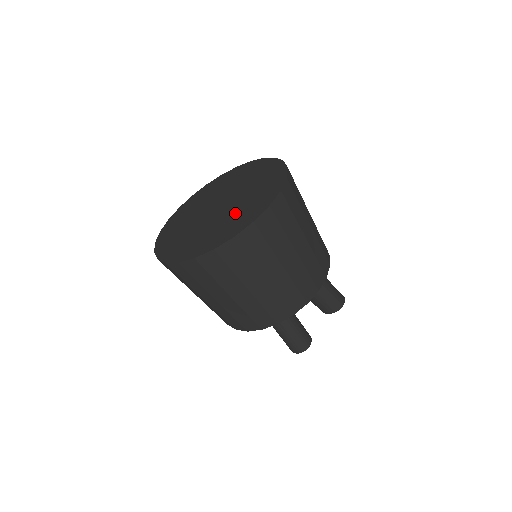
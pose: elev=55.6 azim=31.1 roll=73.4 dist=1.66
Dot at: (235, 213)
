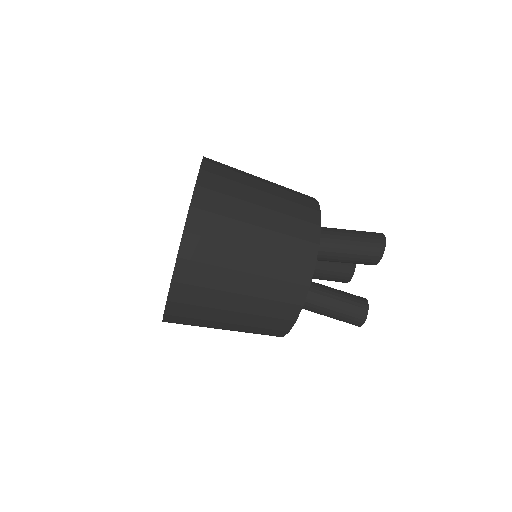
Dot at: occluded
